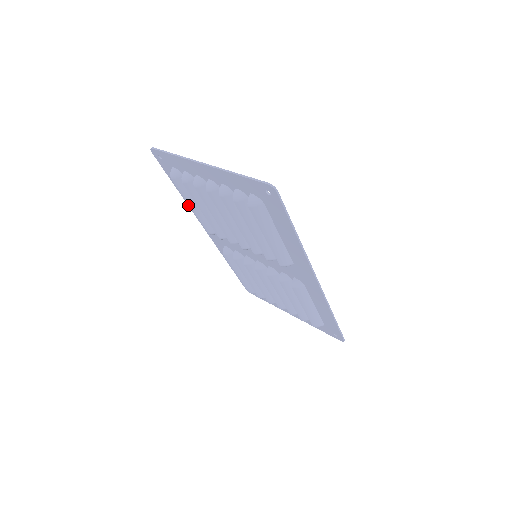
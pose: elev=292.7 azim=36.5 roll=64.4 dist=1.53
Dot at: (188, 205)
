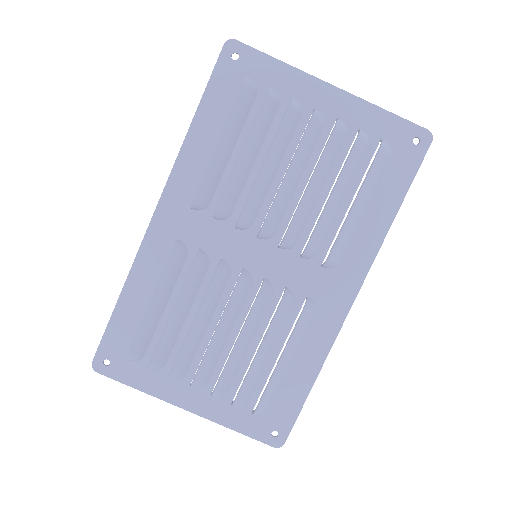
Dot at: (181, 148)
